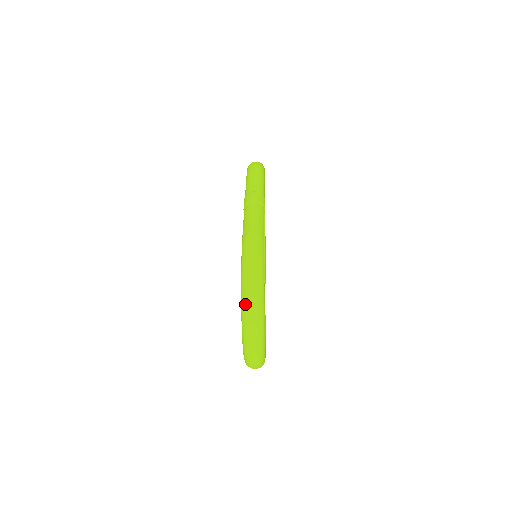
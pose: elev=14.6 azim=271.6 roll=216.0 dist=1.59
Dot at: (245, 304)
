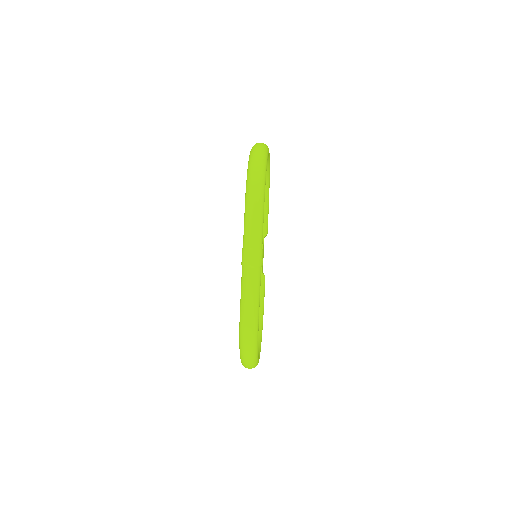
Dot at: (243, 362)
